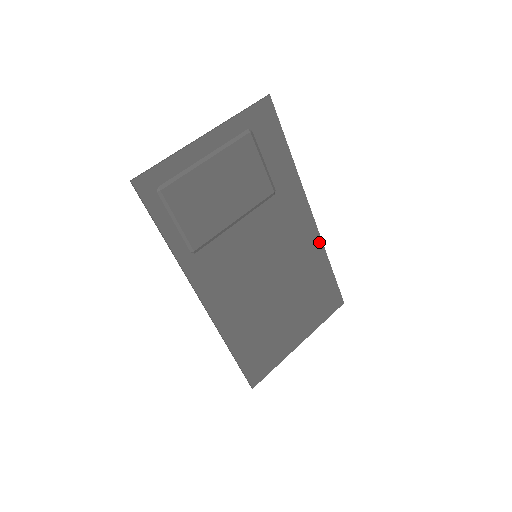
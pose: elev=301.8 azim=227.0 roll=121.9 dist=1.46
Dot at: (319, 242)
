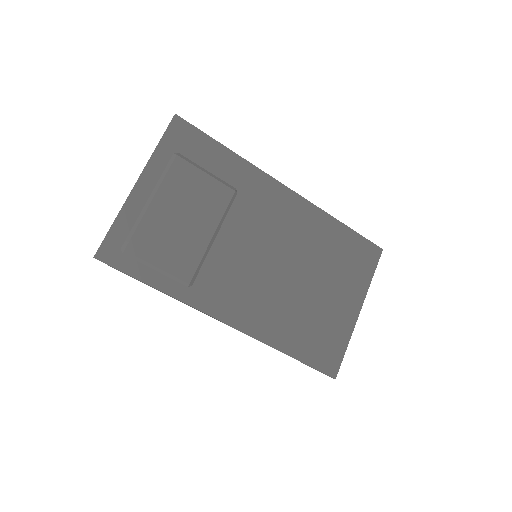
Dot at: (314, 209)
